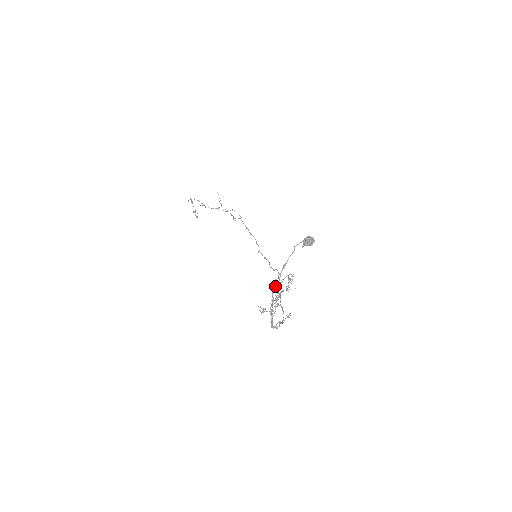
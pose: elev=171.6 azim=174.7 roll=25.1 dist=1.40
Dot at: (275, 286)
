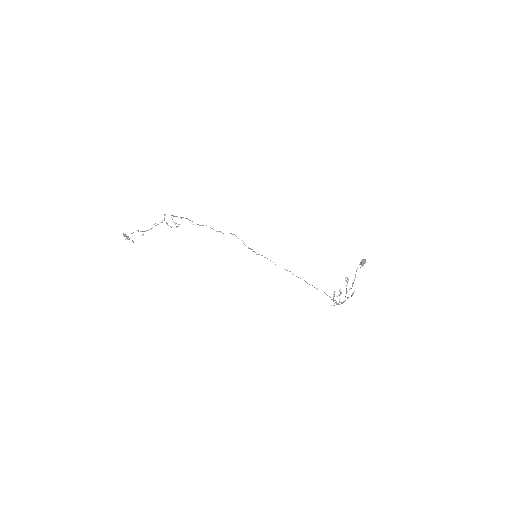
Dot at: (346, 293)
